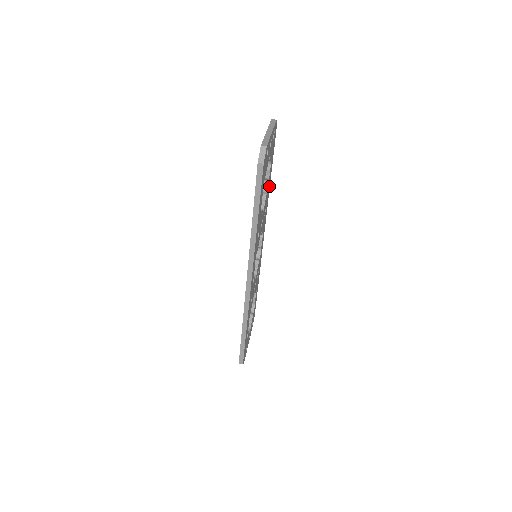
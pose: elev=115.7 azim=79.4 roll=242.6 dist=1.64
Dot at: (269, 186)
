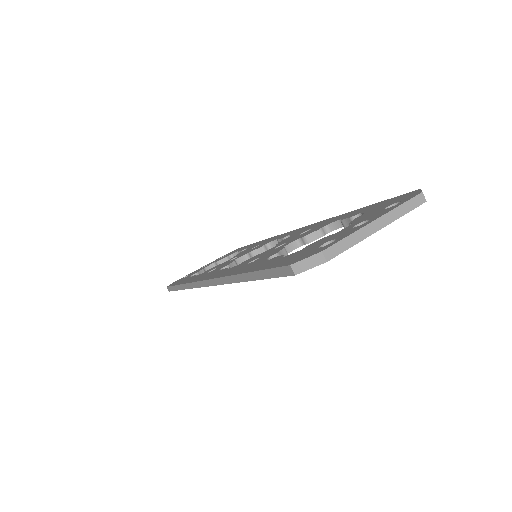
Dot at: occluded
